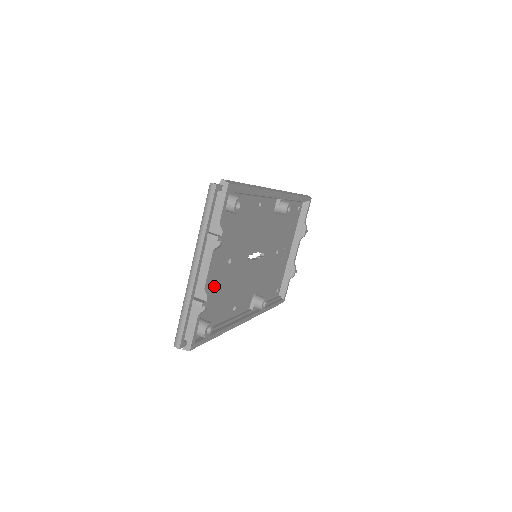
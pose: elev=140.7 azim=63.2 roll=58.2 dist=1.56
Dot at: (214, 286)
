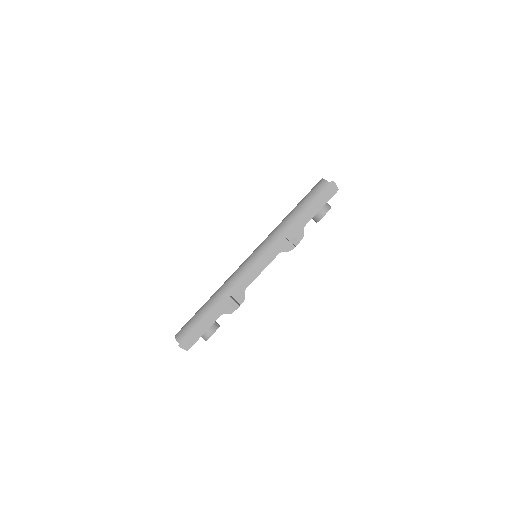
Dot at: occluded
